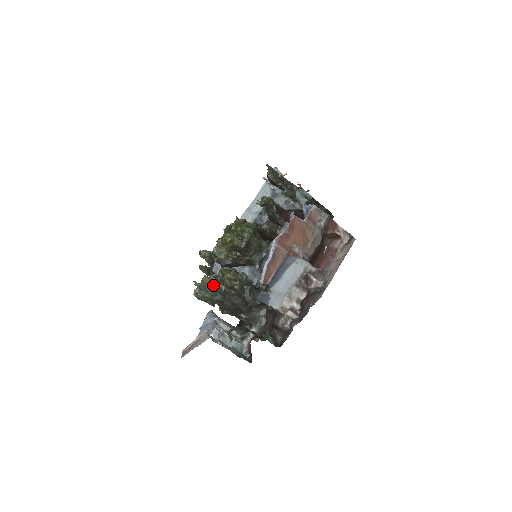
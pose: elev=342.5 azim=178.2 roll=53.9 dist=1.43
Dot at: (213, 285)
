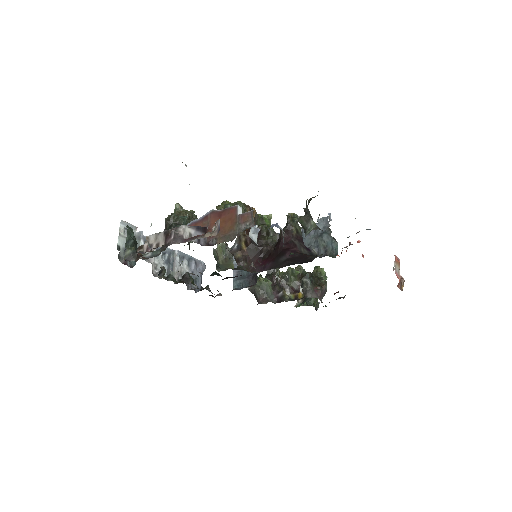
Dot at: occluded
